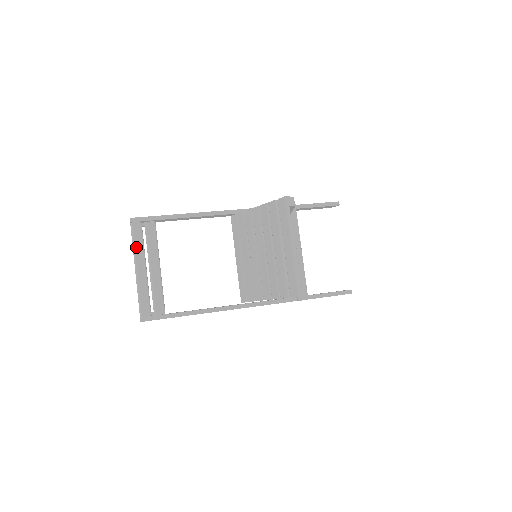
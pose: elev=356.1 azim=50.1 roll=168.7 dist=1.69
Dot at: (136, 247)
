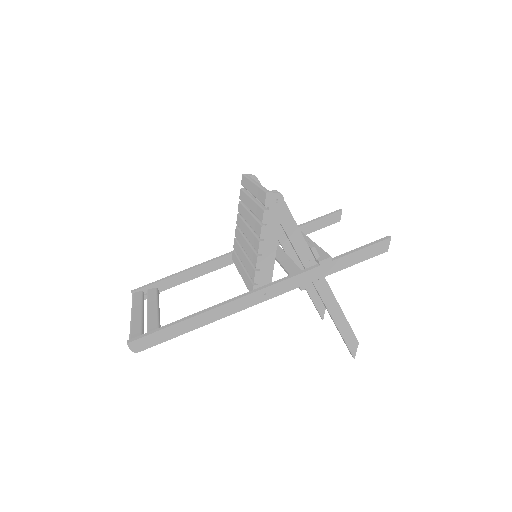
Dot at: (134, 303)
